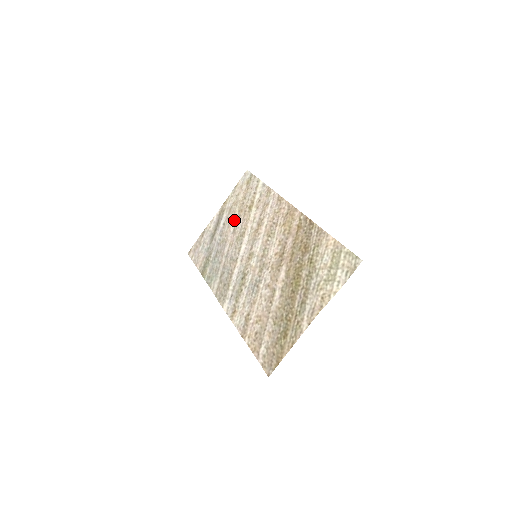
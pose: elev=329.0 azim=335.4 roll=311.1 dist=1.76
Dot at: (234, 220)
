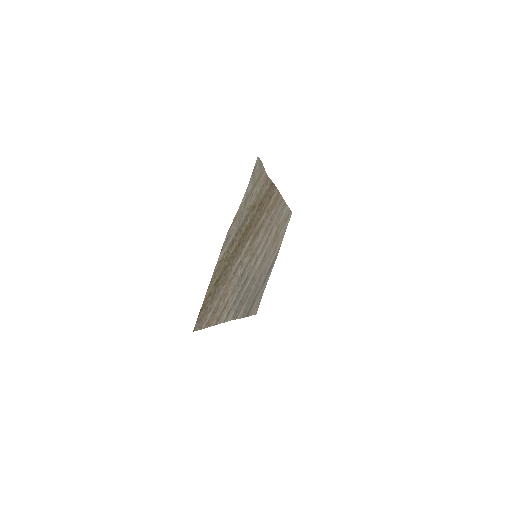
Dot at: (270, 252)
